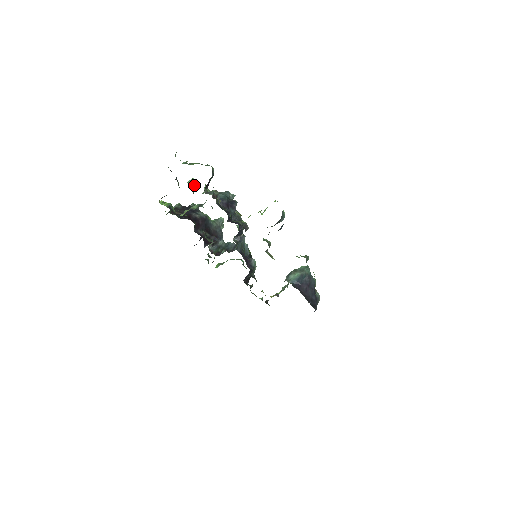
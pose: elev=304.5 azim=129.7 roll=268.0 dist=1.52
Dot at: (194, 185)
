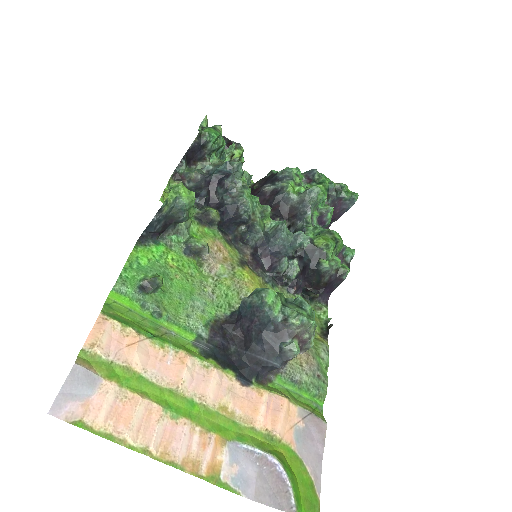
Dot at: (231, 152)
